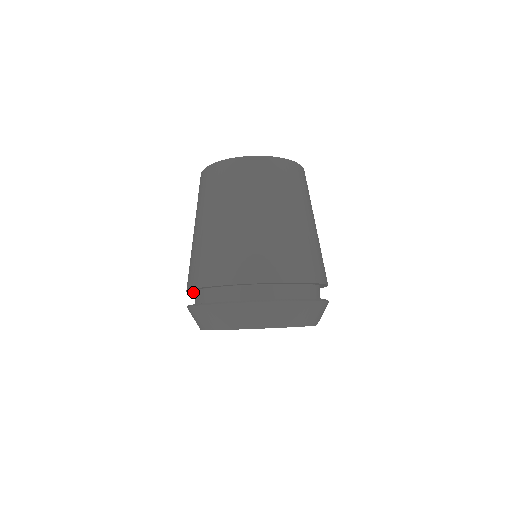
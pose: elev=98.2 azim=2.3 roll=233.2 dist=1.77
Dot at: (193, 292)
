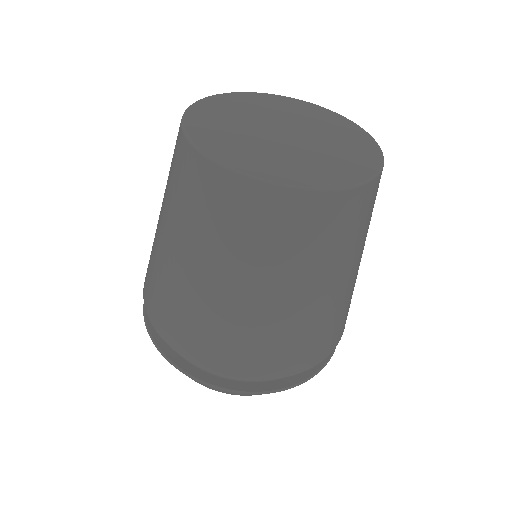
Dot at: occluded
